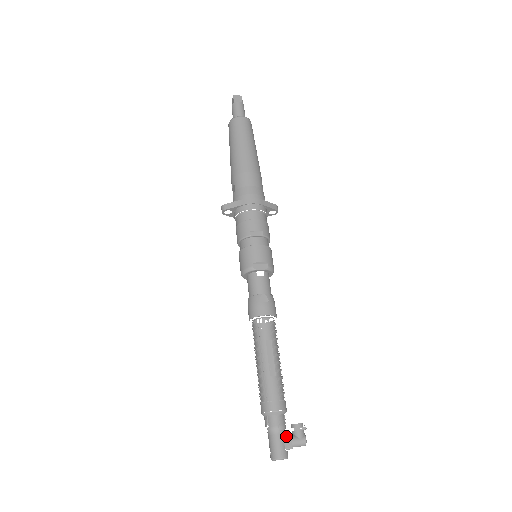
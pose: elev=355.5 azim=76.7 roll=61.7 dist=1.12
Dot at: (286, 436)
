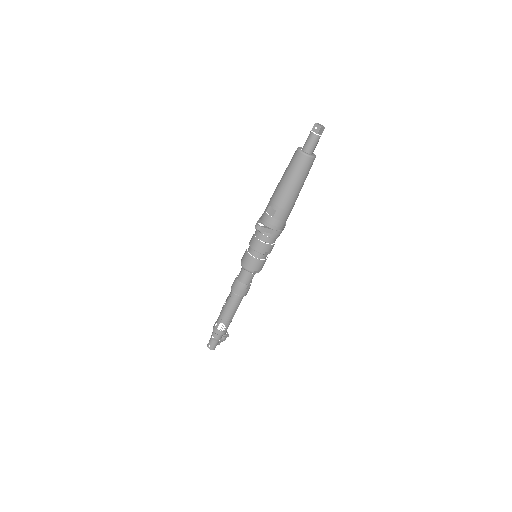
Dot at: (220, 341)
